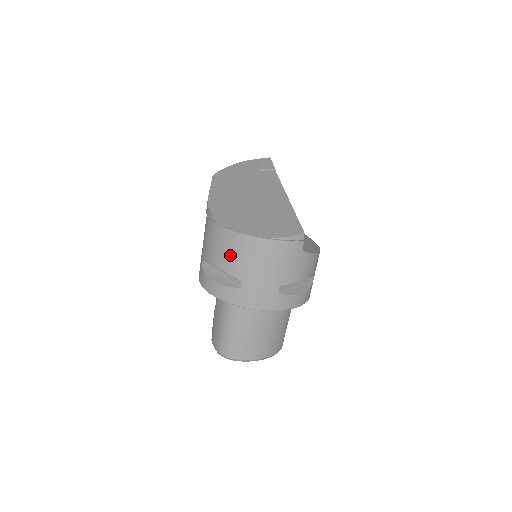
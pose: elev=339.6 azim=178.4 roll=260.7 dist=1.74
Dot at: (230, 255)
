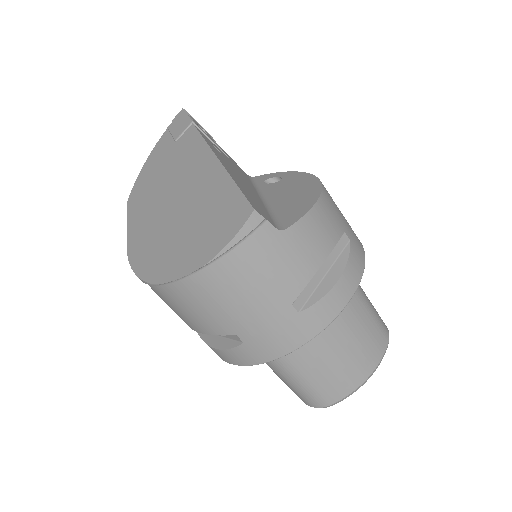
Dot at: (192, 314)
